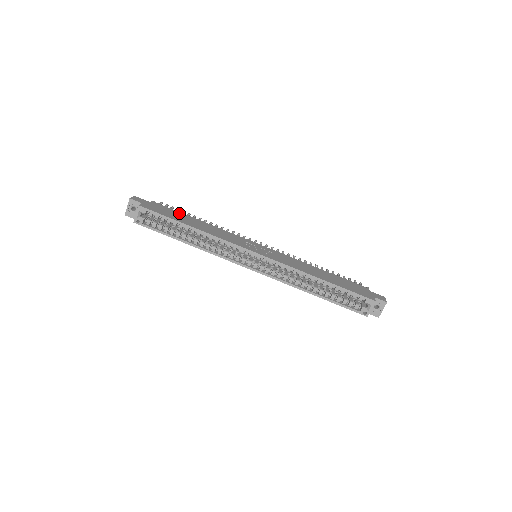
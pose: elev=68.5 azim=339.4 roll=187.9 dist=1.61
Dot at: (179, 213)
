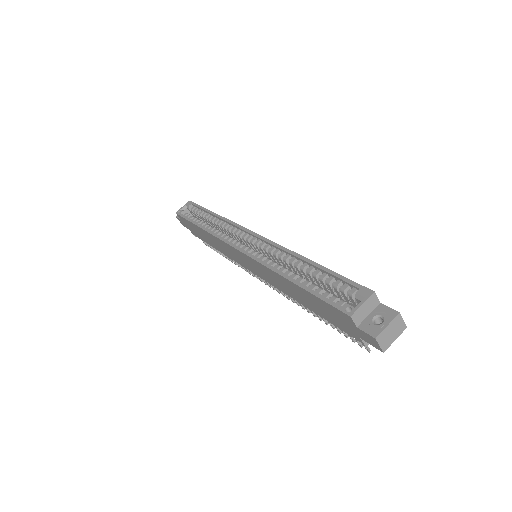
Dot at: occluded
